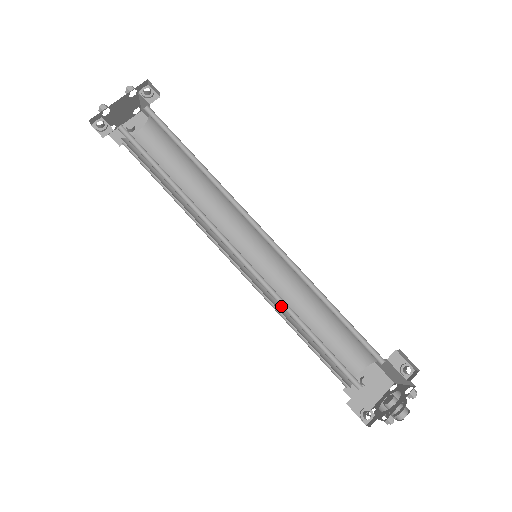
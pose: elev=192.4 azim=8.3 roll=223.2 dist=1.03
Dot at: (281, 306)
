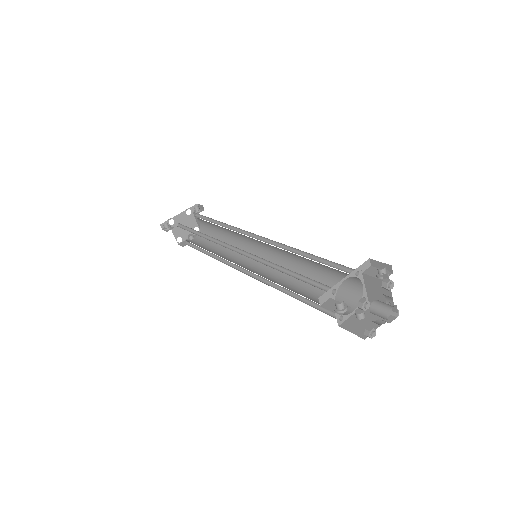
Dot at: (266, 265)
